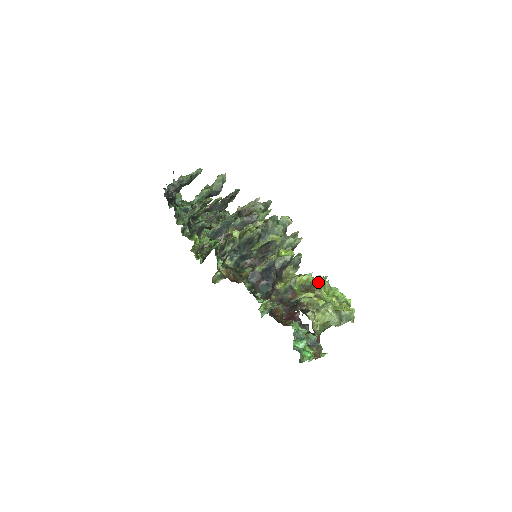
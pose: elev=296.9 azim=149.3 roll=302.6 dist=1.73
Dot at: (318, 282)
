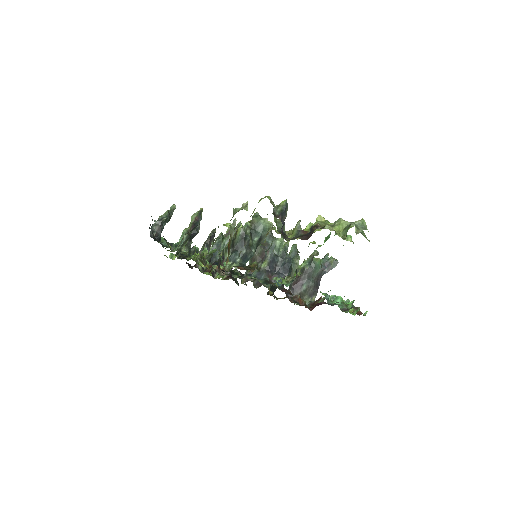
Dot at: (320, 221)
